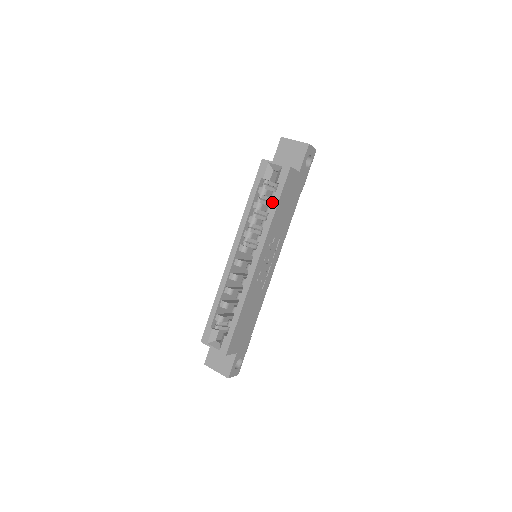
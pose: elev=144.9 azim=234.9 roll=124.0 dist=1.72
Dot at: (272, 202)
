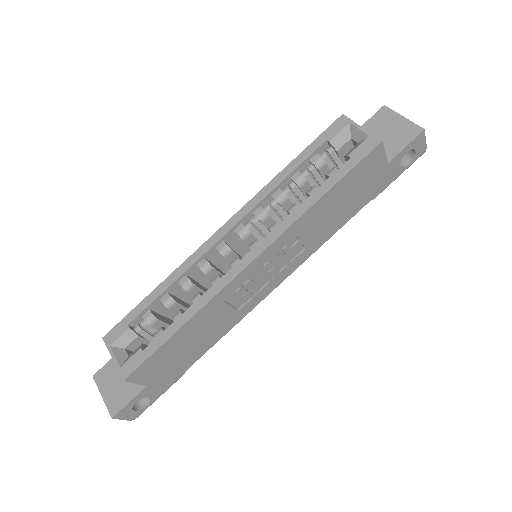
Dot at: (325, 181)
